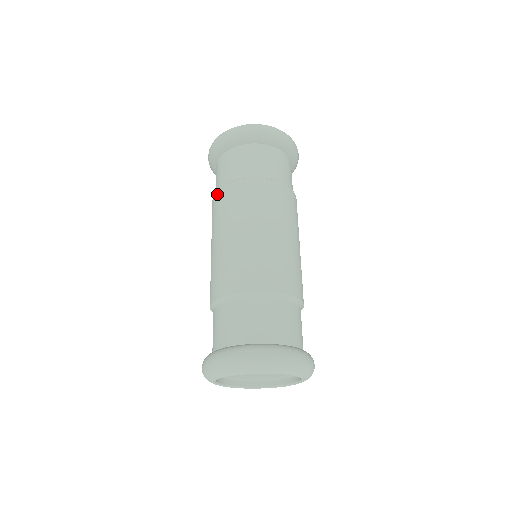
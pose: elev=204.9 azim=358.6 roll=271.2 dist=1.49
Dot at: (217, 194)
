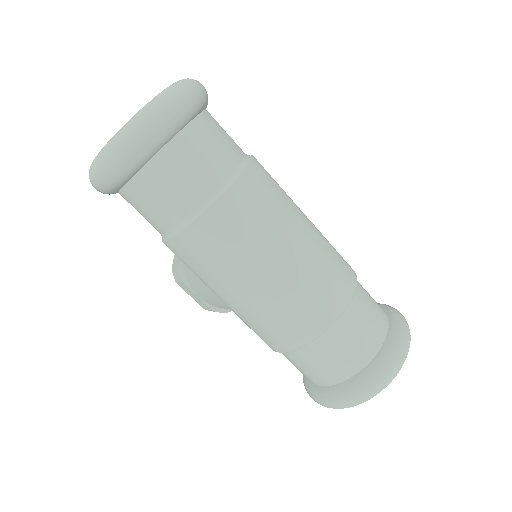
Dot at: (187, 236)
